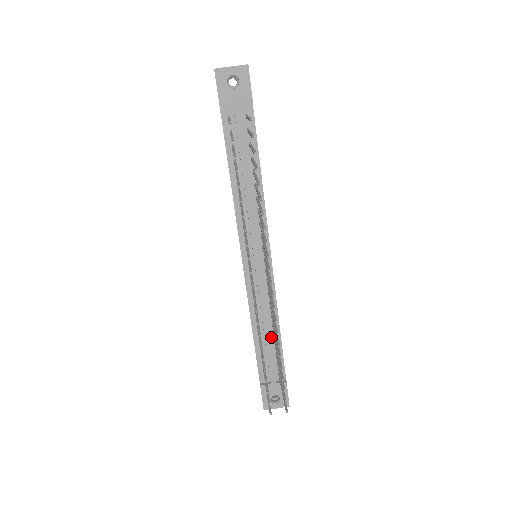
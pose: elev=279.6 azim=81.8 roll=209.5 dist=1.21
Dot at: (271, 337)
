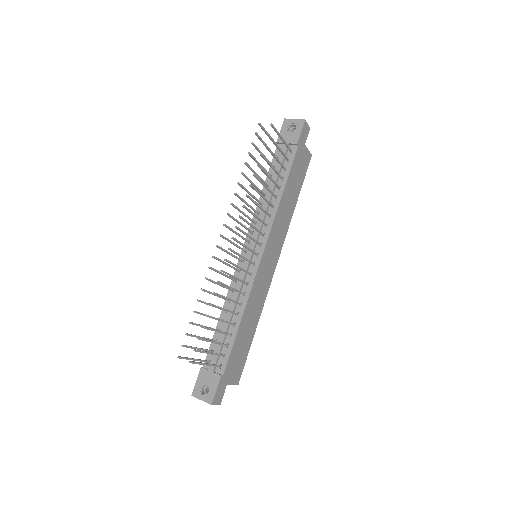
Dot at: (231, 326)
